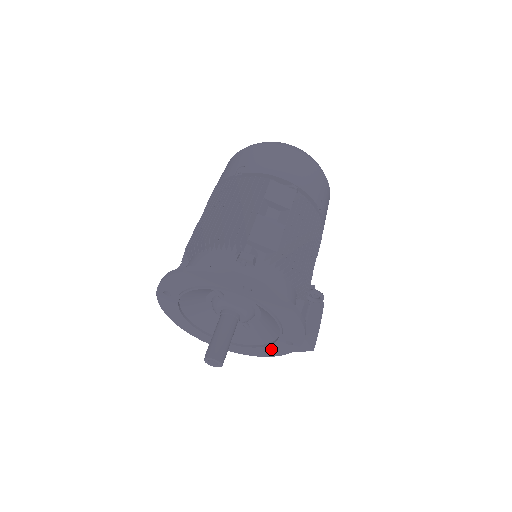
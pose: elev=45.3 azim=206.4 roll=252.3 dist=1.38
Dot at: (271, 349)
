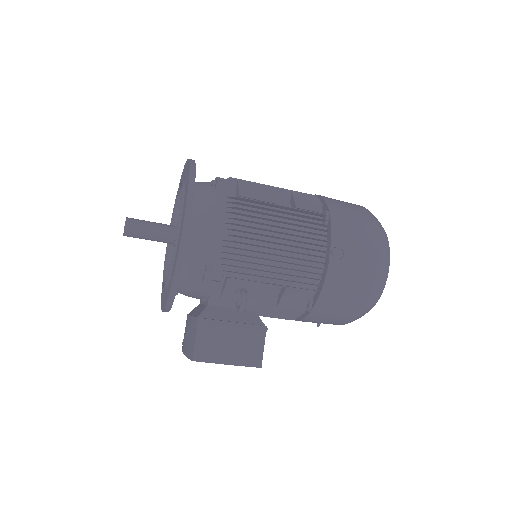
Dot at: occluded
